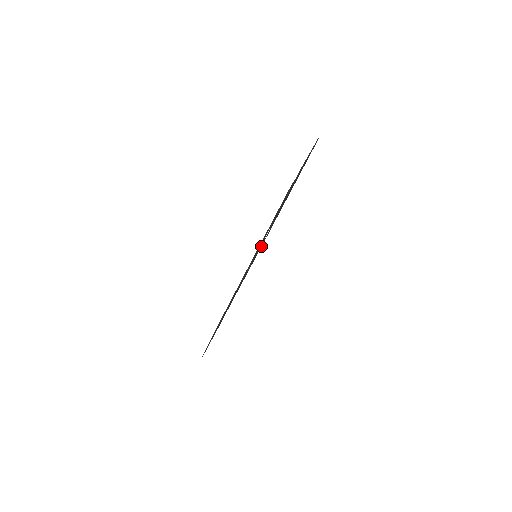
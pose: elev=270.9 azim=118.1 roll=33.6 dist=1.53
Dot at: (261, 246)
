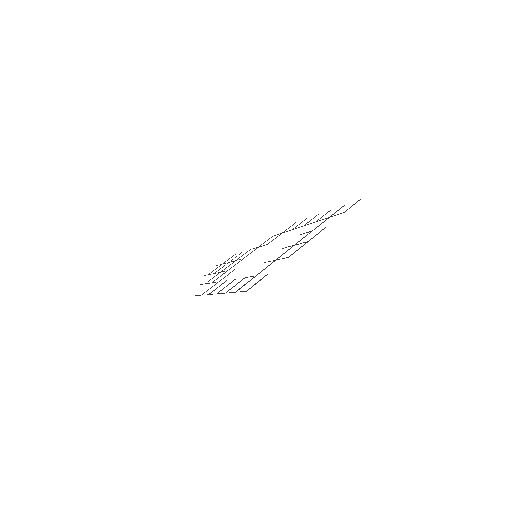
Dot at: (280, 234)
